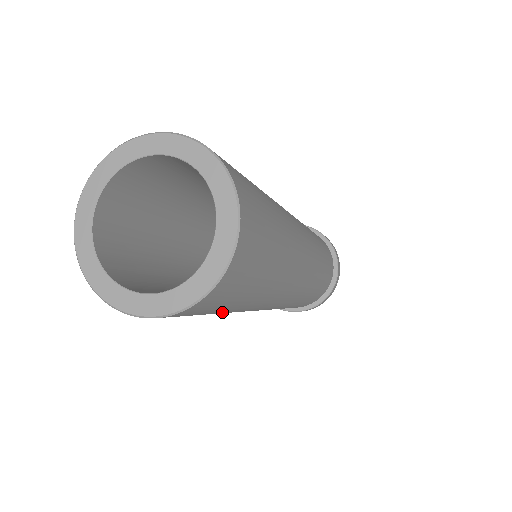
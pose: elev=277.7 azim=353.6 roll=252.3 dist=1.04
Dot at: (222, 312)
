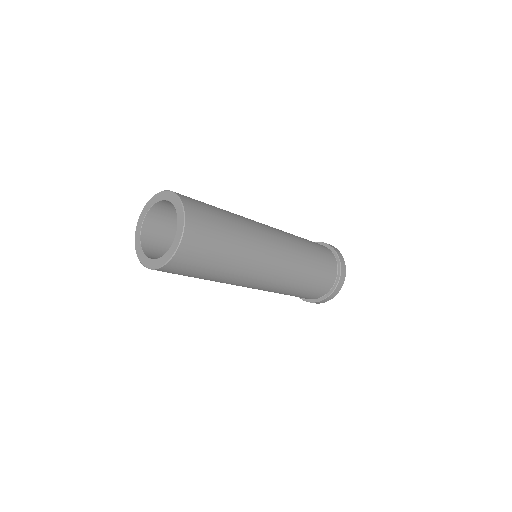
Dot at: (217, 269)
